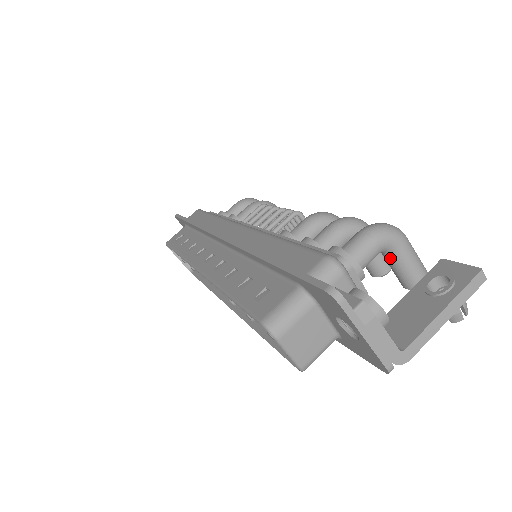
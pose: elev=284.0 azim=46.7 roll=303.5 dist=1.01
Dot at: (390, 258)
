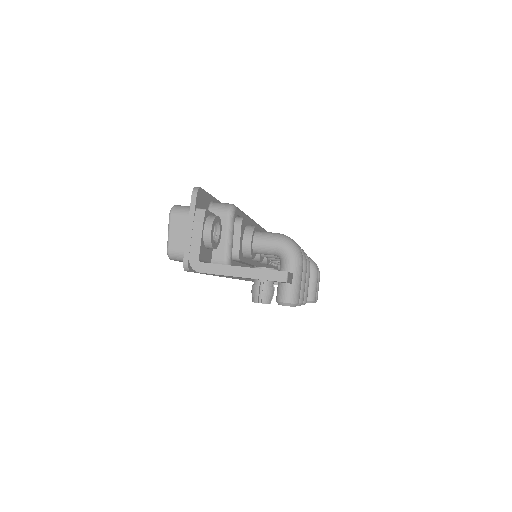
Dot at: (280, 266)
